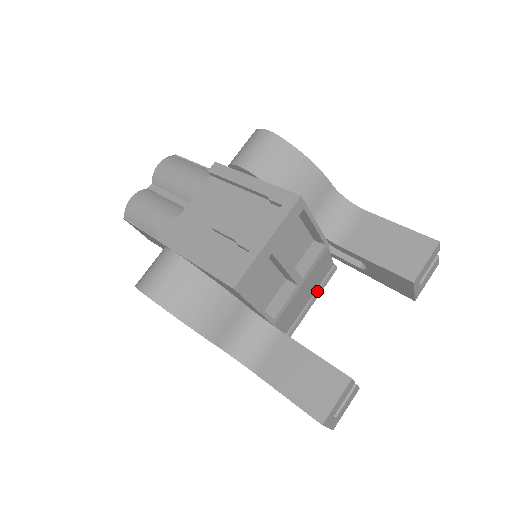
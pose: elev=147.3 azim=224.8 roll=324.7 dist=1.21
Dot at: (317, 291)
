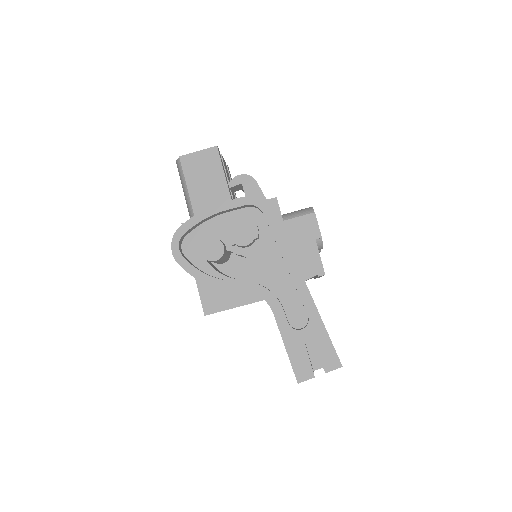
Dot at: (316, 277)
